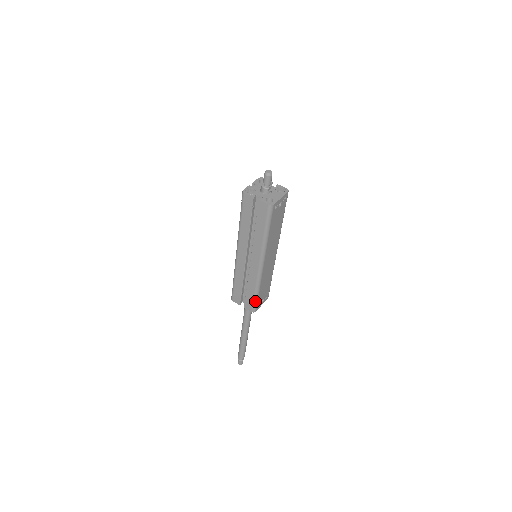
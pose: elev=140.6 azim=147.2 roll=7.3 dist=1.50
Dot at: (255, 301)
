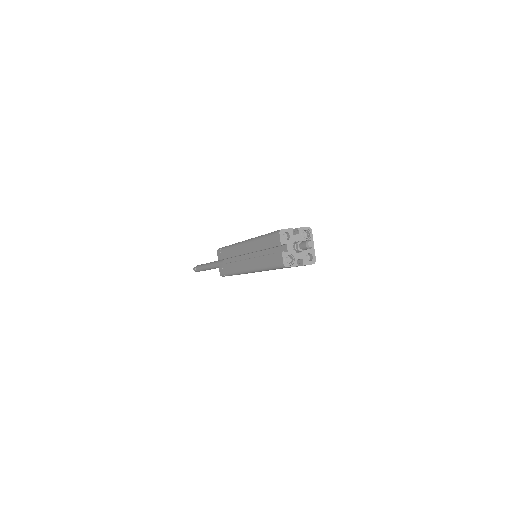
Dot at: occluded
